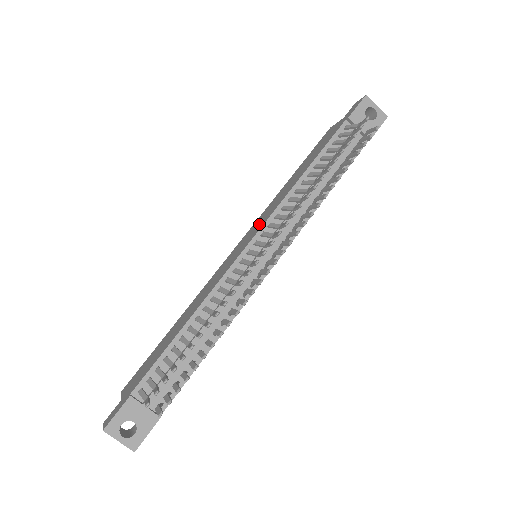
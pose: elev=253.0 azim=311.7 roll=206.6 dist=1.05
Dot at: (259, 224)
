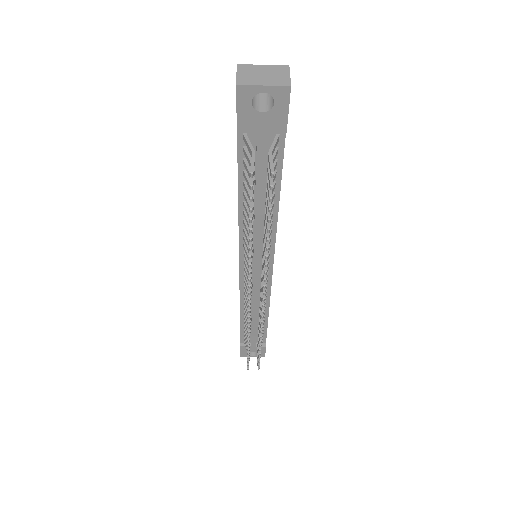
Dot at: occluded
